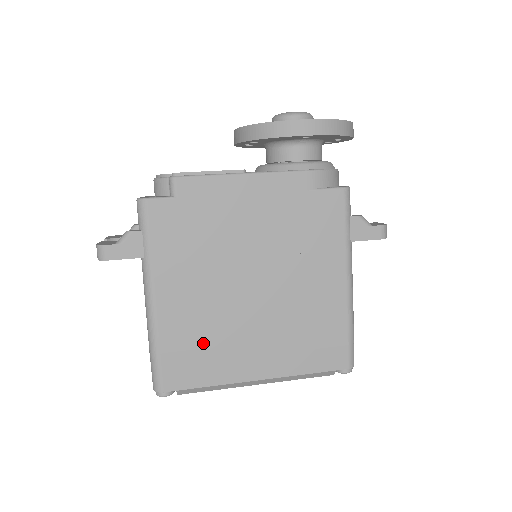
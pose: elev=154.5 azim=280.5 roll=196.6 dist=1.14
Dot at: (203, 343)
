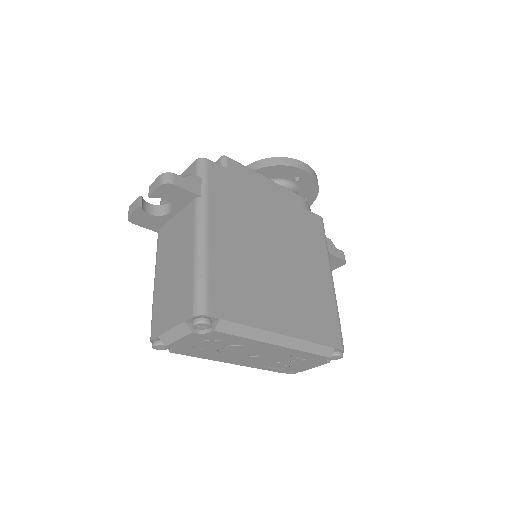
Dot at: (242, 282)
